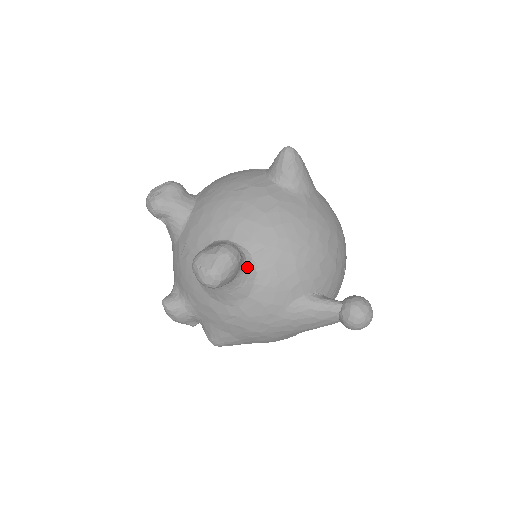
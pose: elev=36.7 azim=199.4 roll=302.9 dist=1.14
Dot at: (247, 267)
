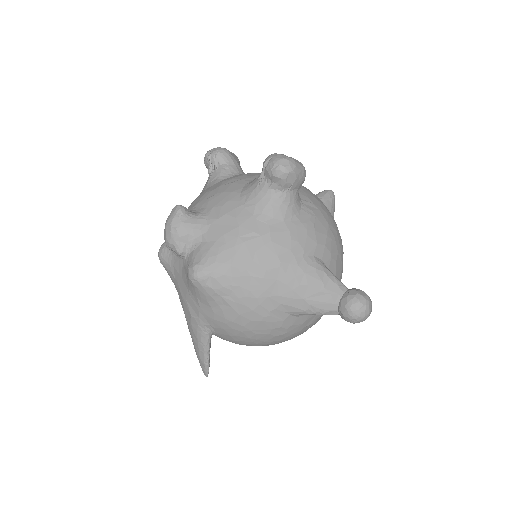
Dot at: (298, 198)
